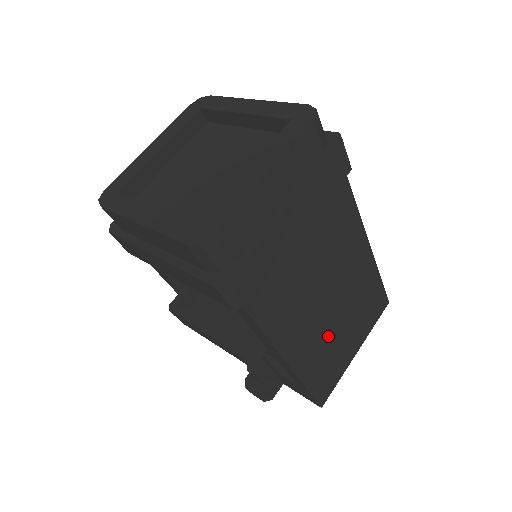
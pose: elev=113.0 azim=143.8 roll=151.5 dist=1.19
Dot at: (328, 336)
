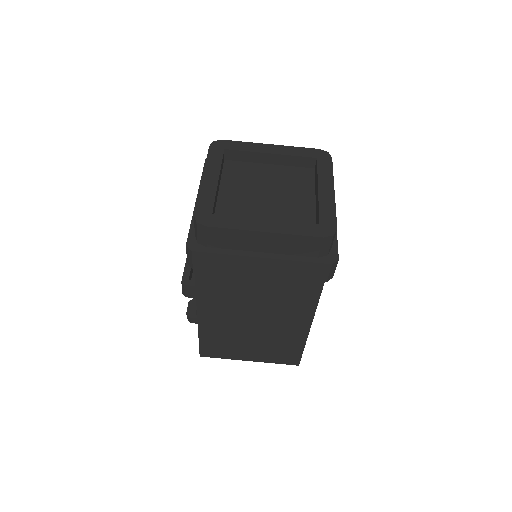
Dot at: (236, 333)
